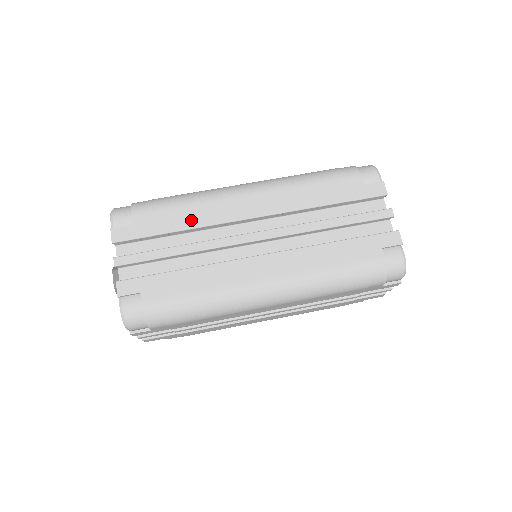
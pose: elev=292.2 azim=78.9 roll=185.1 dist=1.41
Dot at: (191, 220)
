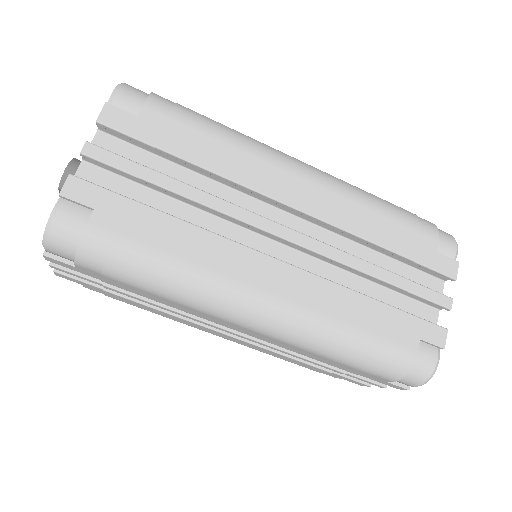
Dot at: (159, 301)
